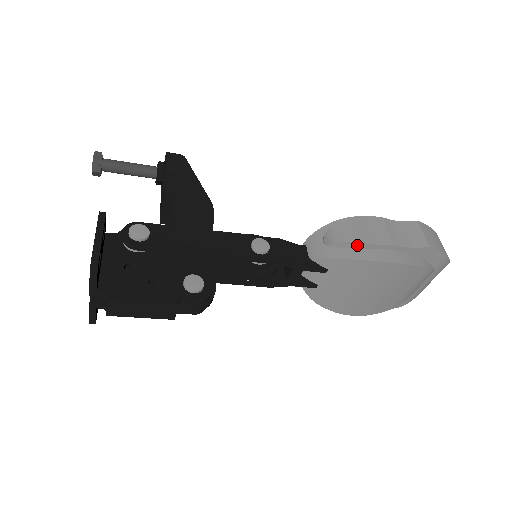
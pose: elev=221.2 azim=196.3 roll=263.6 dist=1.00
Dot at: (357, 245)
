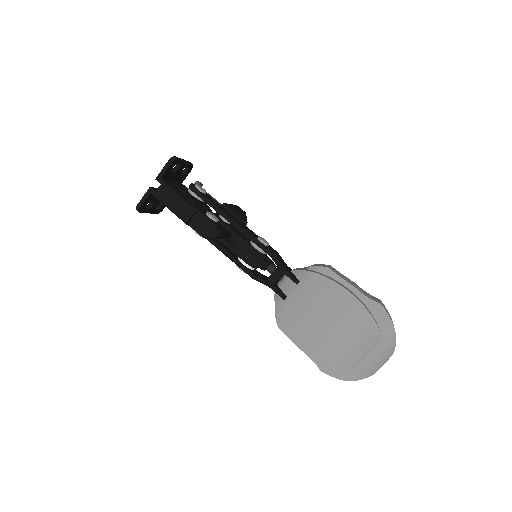
Dot at: (328, 272)
